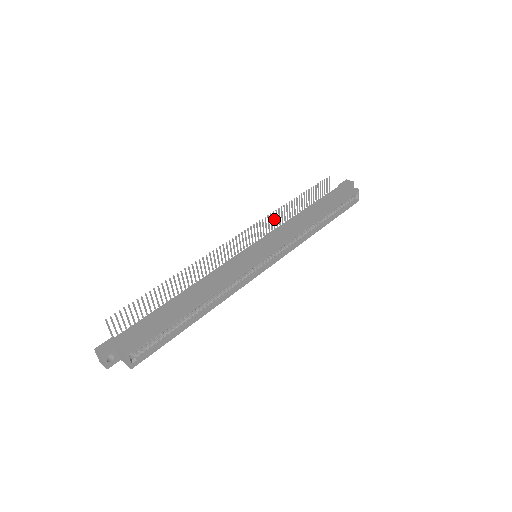
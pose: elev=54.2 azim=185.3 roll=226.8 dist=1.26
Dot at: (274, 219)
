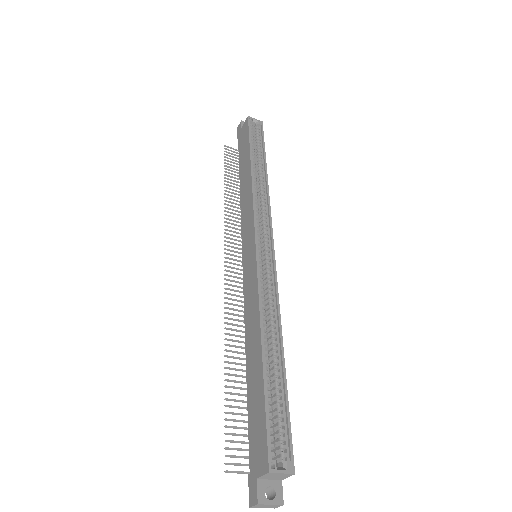
Dot at: (234, 221)
